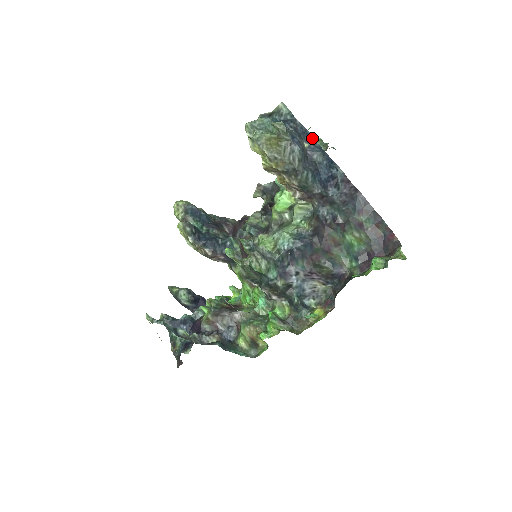
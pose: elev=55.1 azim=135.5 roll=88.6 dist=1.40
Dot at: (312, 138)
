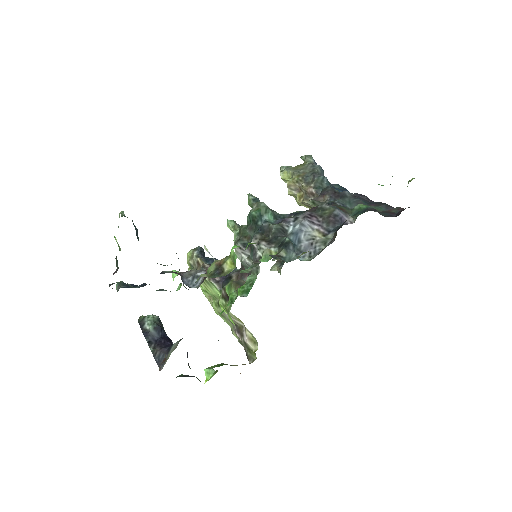
Dot at: occluded
